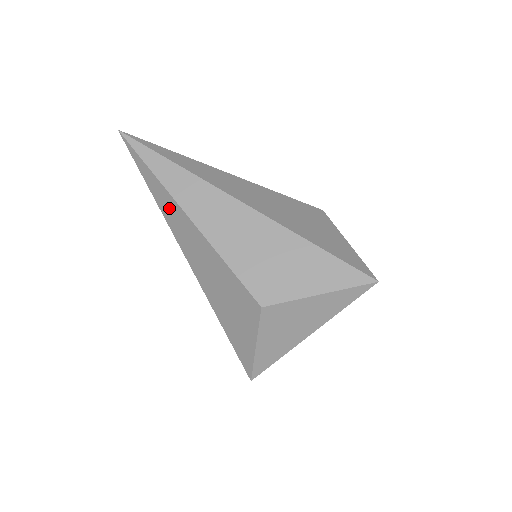
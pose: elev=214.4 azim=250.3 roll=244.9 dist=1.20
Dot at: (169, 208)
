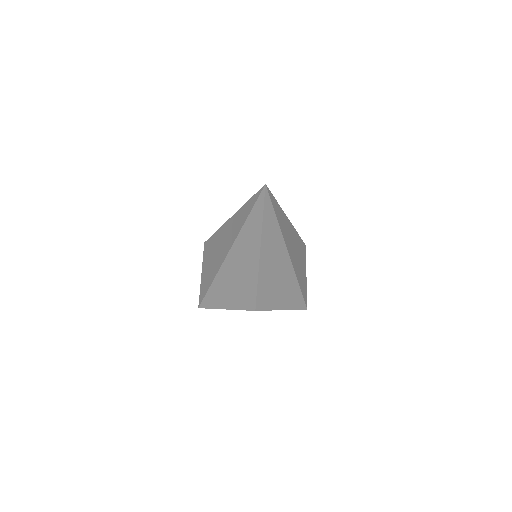
Dot at: (249, 241)
